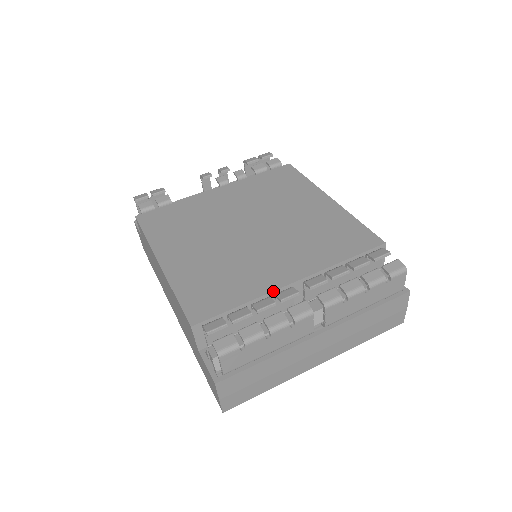
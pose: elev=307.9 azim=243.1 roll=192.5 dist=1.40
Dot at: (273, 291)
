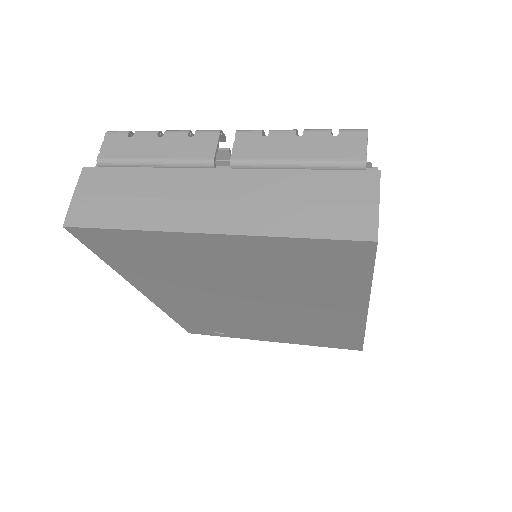
Dot at: occluded
